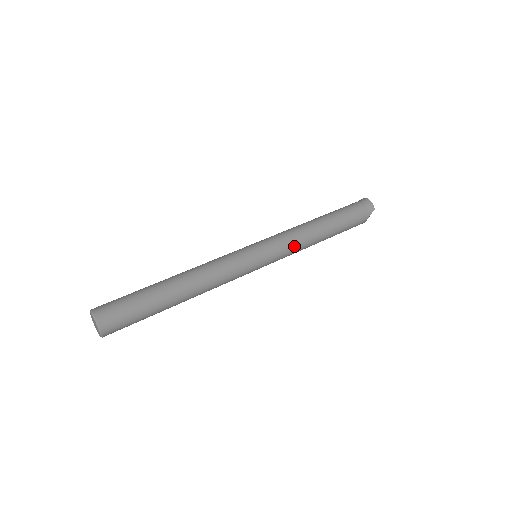
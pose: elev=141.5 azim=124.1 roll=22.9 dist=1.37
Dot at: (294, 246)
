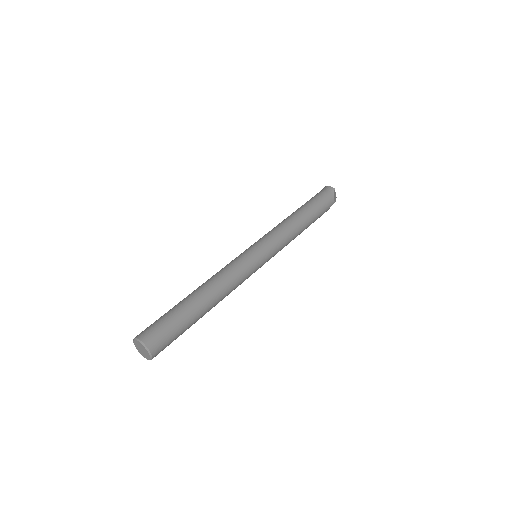
Dot at: (282, 234)
